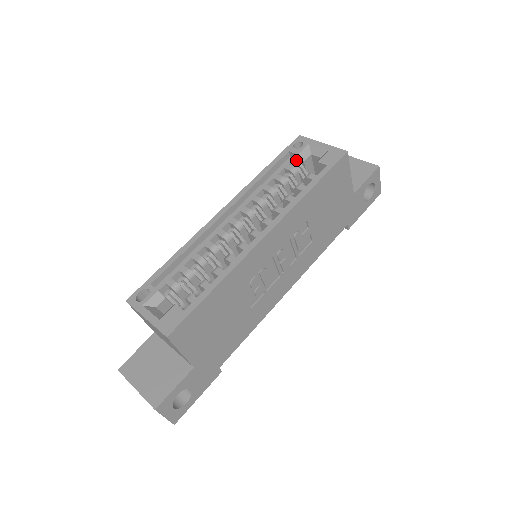
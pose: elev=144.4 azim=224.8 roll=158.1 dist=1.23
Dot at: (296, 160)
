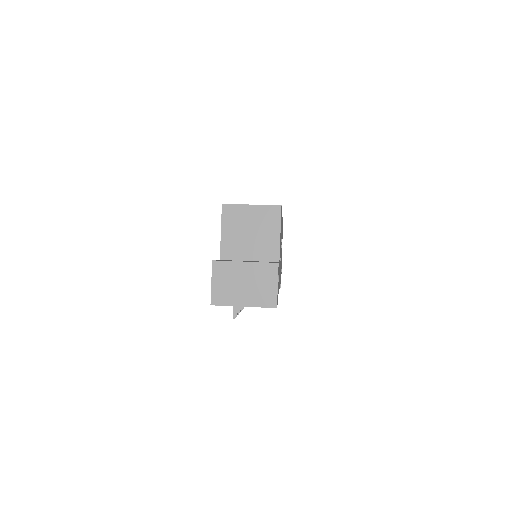
Dot at: occluded
